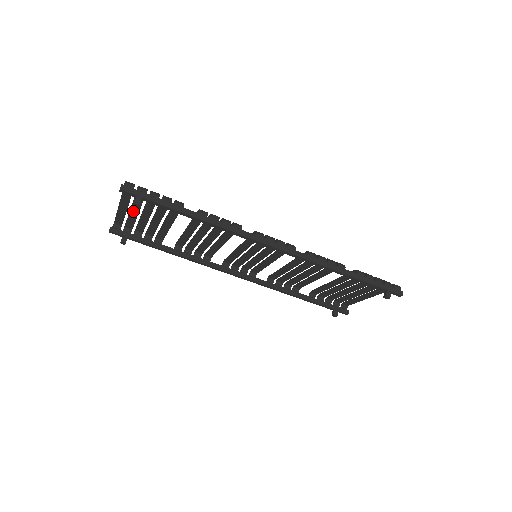
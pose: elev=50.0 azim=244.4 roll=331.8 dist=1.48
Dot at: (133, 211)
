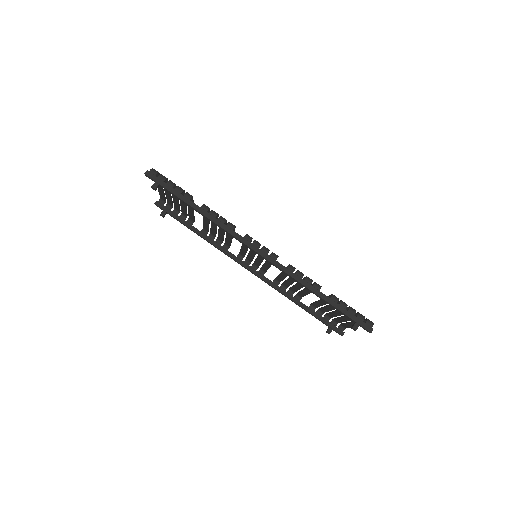
Dot at: (167, 193)
